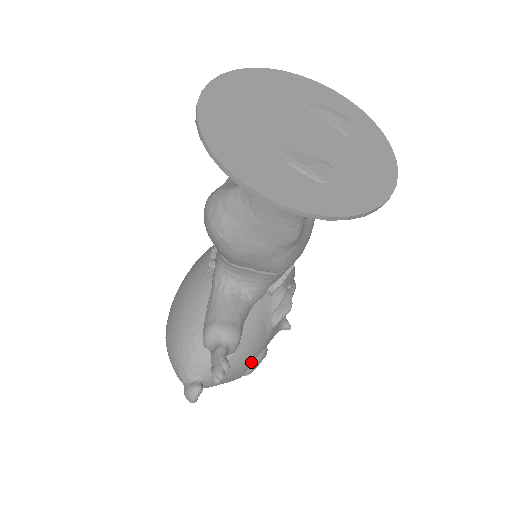
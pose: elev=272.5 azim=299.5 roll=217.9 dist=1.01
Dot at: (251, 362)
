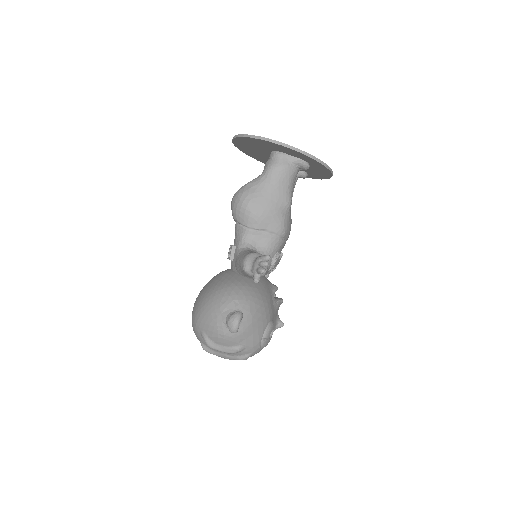
Dot at: (268, 320)
